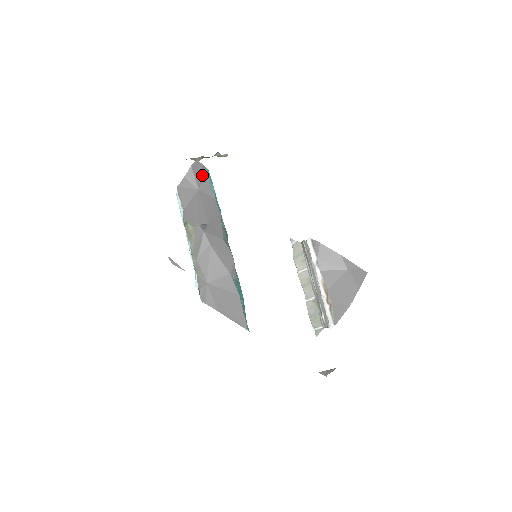
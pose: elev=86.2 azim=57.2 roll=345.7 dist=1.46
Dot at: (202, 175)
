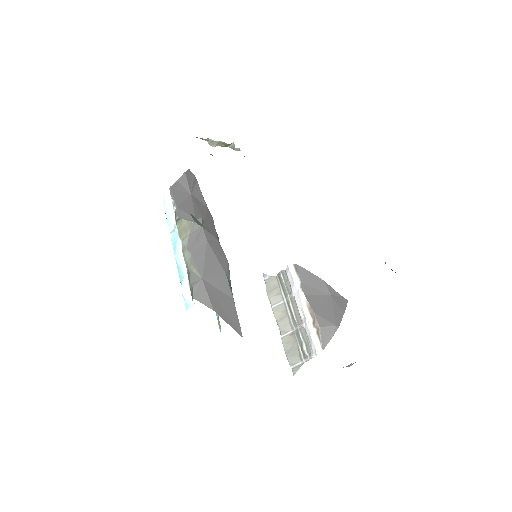
Dot at: (194, 184)
